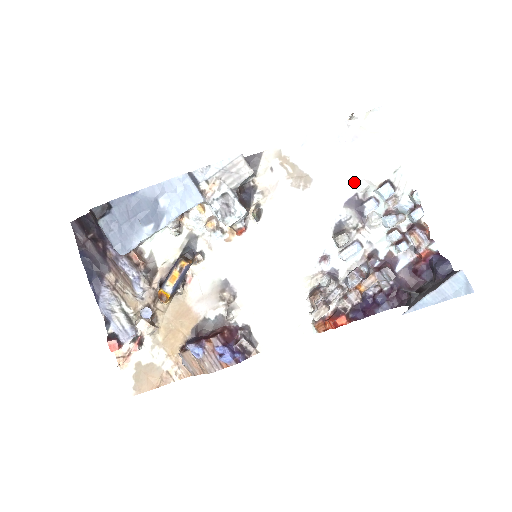
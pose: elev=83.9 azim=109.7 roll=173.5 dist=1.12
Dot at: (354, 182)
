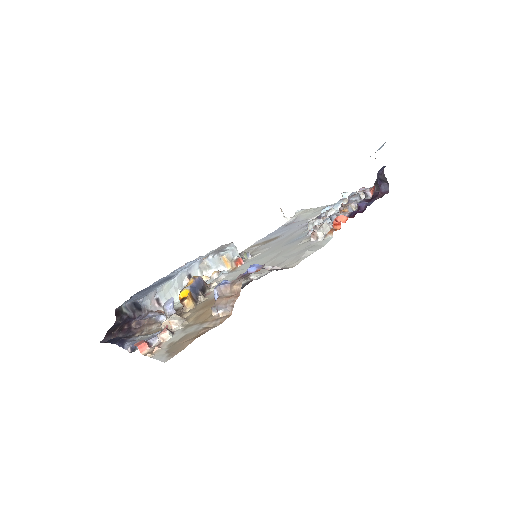
Dot at: occluded
